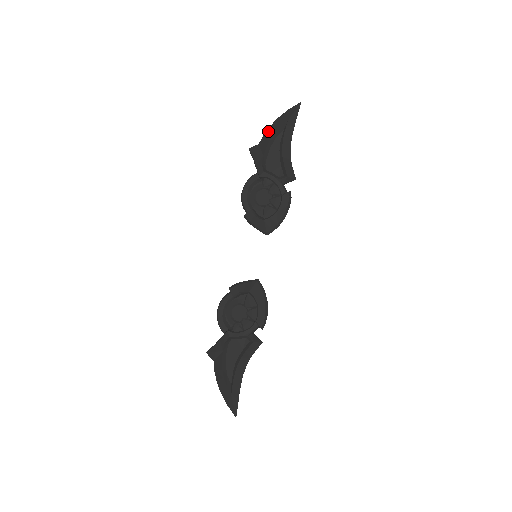
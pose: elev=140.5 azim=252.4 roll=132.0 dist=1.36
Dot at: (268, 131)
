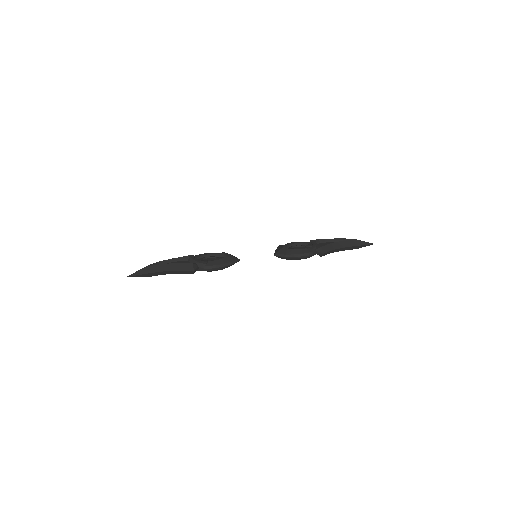
Dot at: occluded
